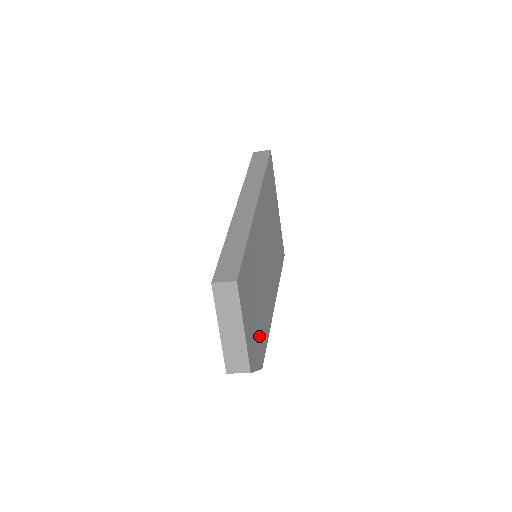
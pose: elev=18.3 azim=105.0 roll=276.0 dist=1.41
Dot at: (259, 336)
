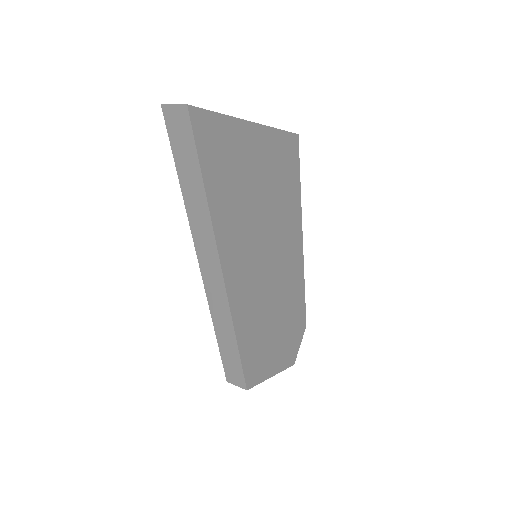
Dot at: (292, 326)
